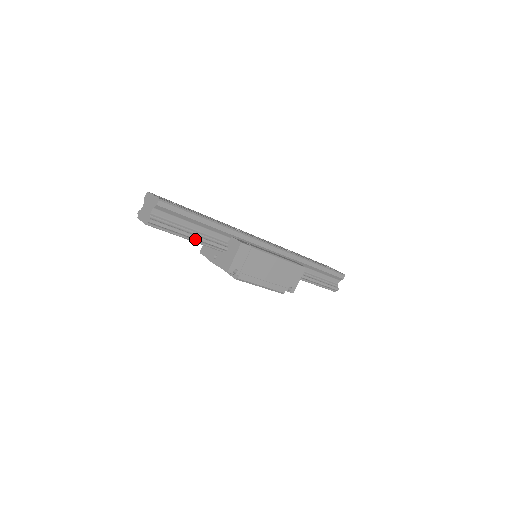
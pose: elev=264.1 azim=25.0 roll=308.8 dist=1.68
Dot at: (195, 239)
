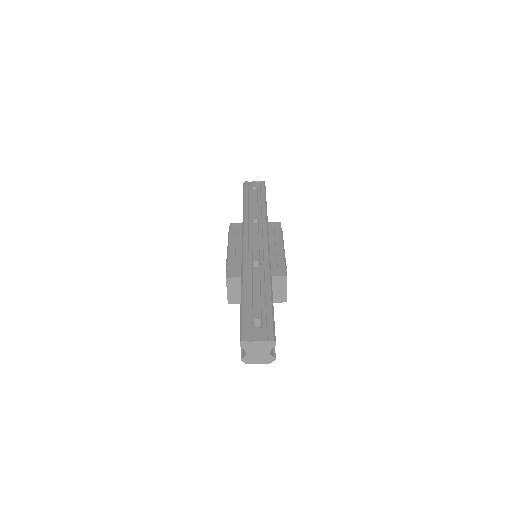
Dot at: occluded
